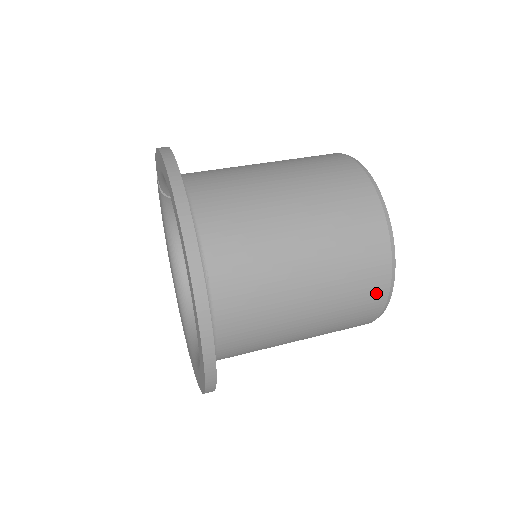
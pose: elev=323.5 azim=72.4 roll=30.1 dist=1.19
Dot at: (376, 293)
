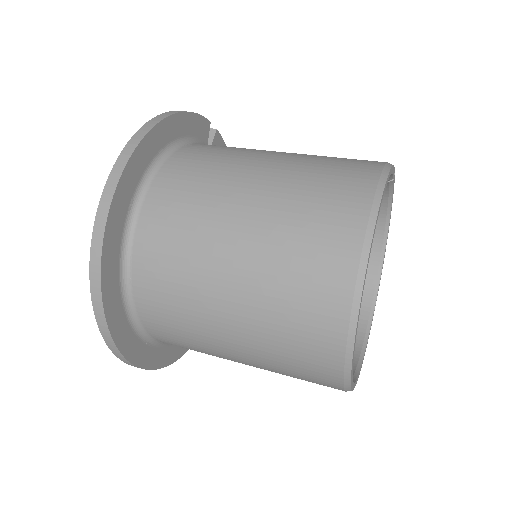
Dot at: (324, 372)
